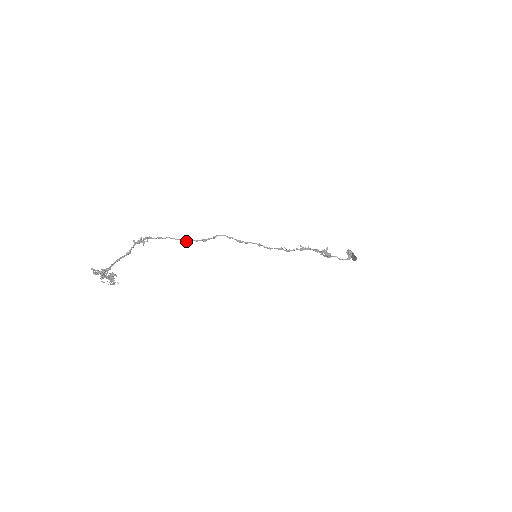
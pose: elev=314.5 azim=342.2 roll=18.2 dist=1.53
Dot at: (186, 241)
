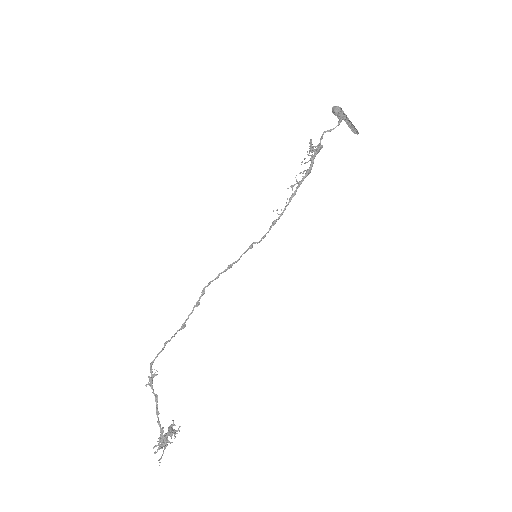
Dot at: (184, 327)
